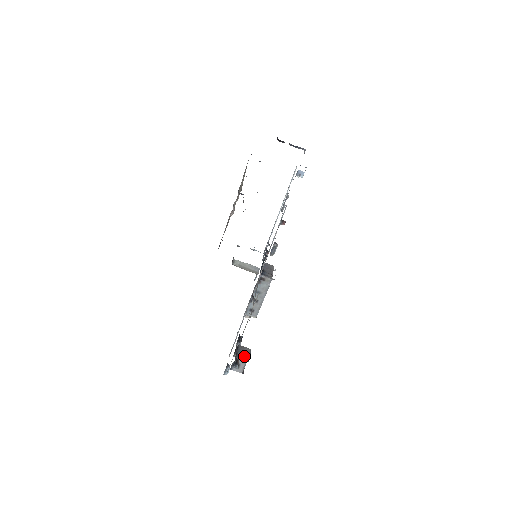
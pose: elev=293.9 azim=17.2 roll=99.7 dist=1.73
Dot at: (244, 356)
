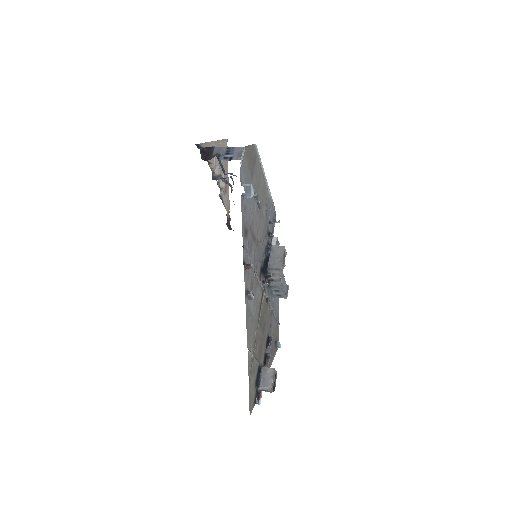
Dot at: (267, 383)
